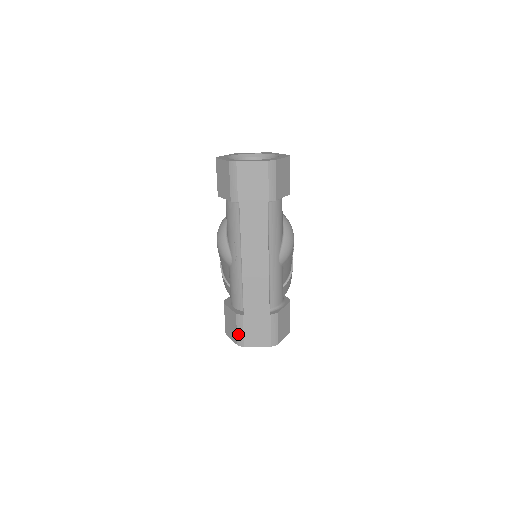
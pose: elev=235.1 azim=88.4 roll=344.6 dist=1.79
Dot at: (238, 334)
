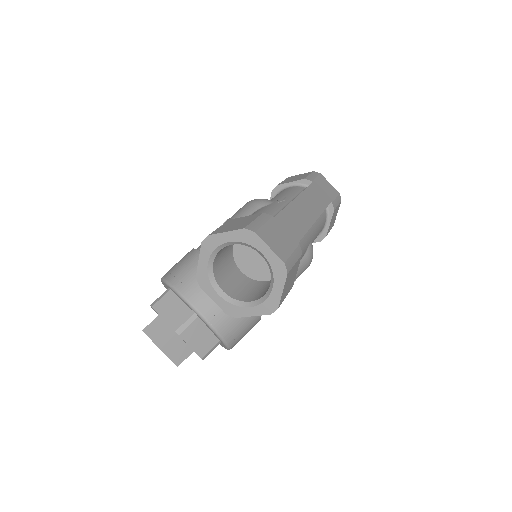
Dot at: (254, 222)
